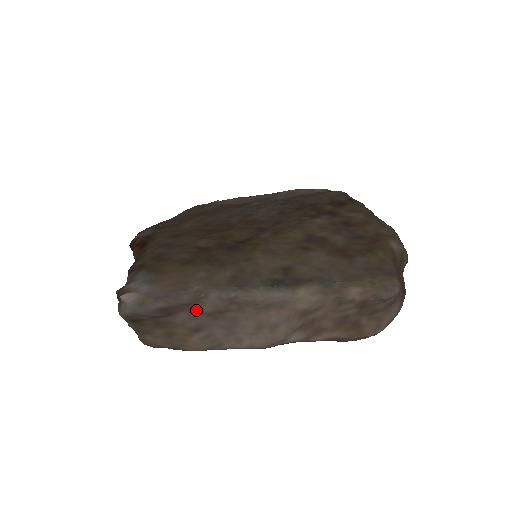
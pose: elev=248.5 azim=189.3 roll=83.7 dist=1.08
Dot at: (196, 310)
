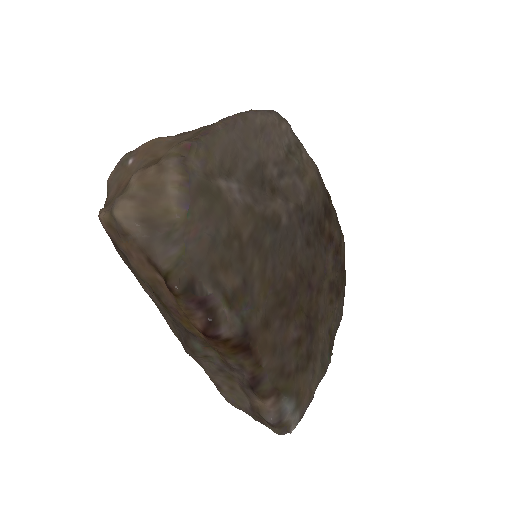
Dot at: occluded
